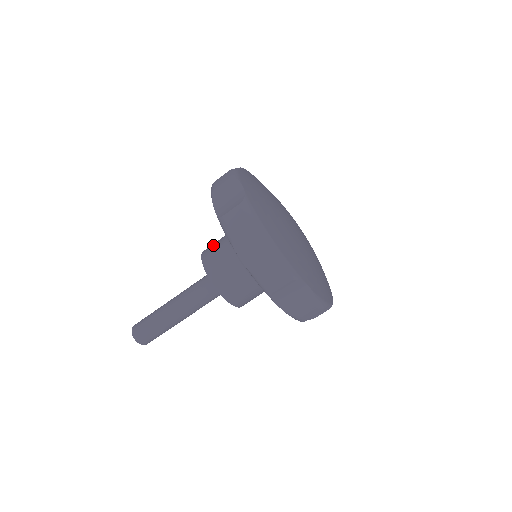
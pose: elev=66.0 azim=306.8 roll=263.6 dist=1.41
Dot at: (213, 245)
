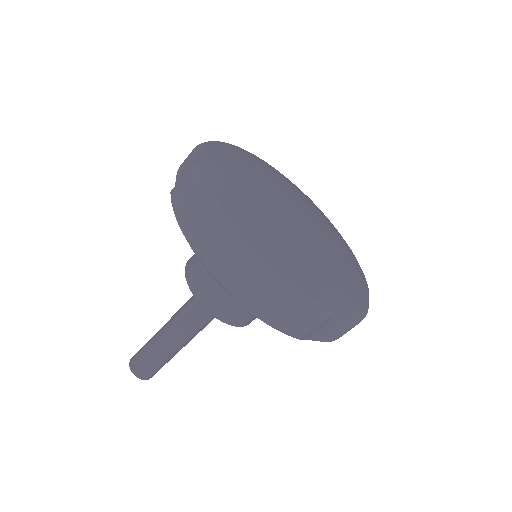
Dot at: (209, 288)
